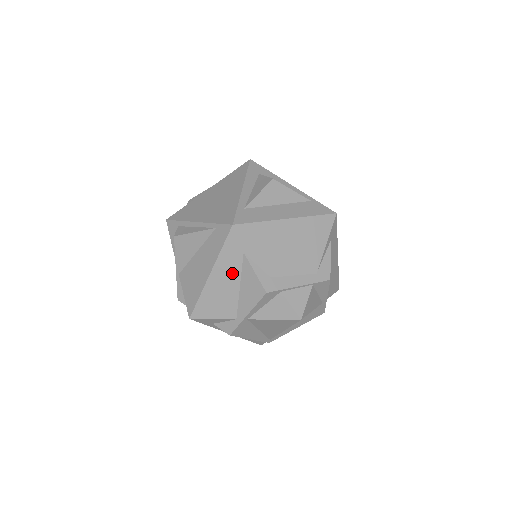
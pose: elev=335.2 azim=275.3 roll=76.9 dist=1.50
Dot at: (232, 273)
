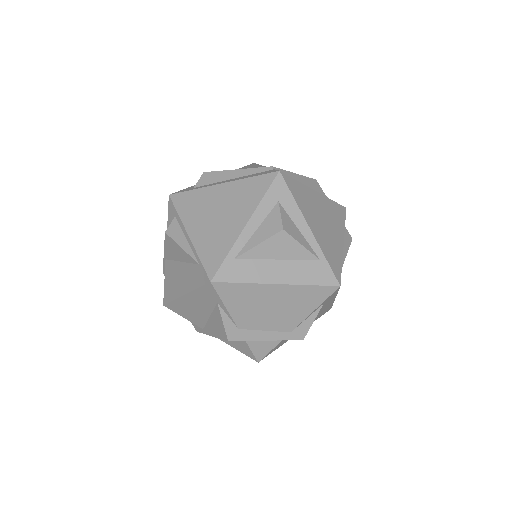
Dot at: (204, 306)
